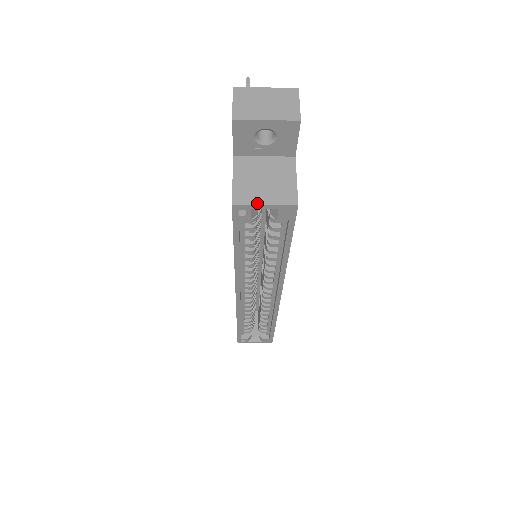
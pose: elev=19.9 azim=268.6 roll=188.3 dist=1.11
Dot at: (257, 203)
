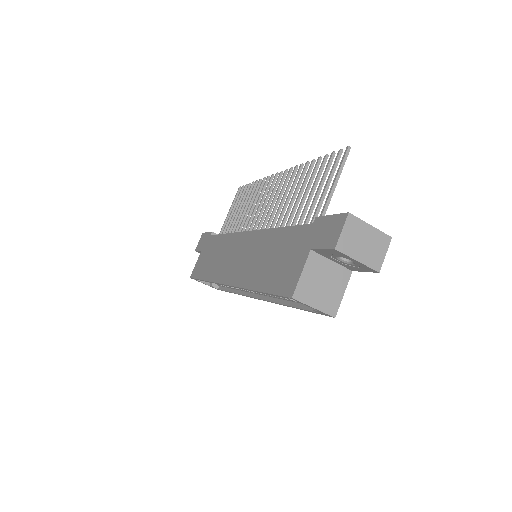
Dot at: (309, 304)
